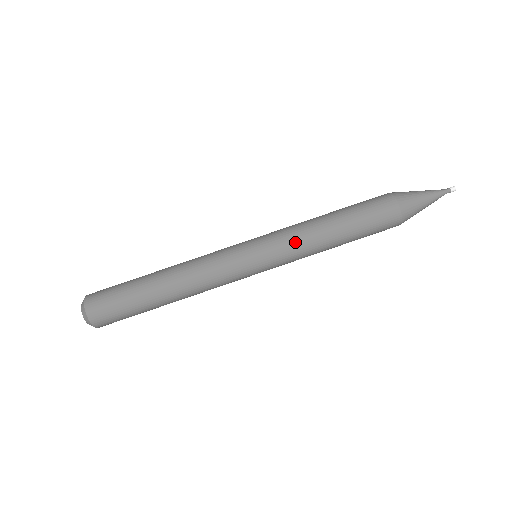
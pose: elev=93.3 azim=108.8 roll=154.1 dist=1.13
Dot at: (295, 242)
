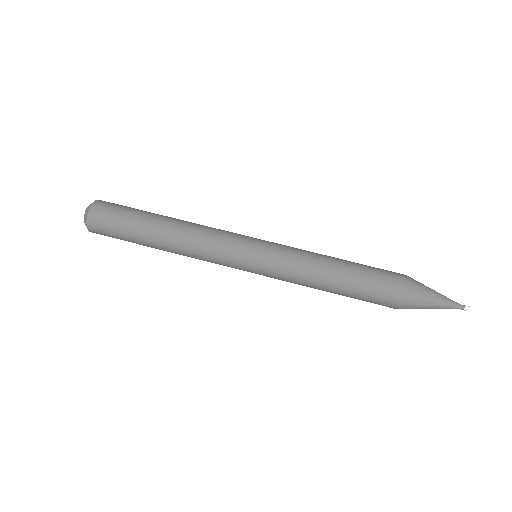
Dot at: (298, 252)
